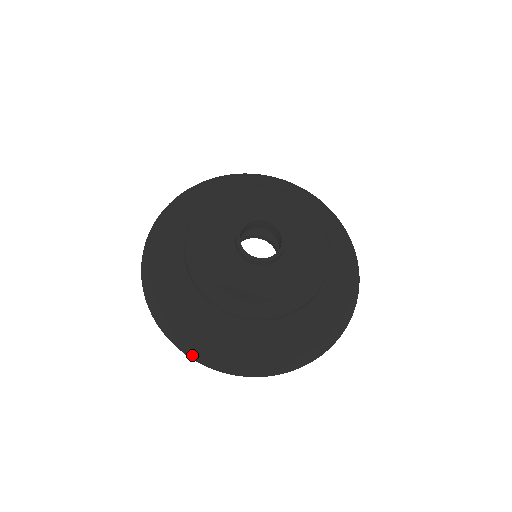
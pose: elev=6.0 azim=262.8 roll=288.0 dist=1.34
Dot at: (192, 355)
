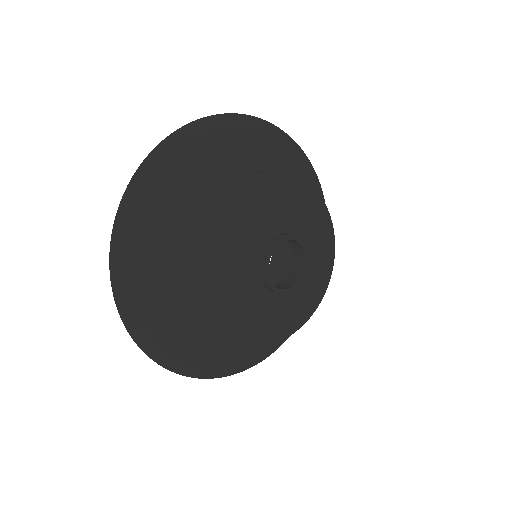
Dot at: (187, 374)
